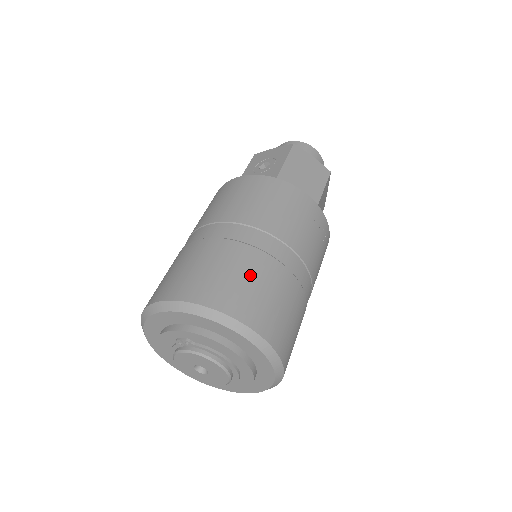
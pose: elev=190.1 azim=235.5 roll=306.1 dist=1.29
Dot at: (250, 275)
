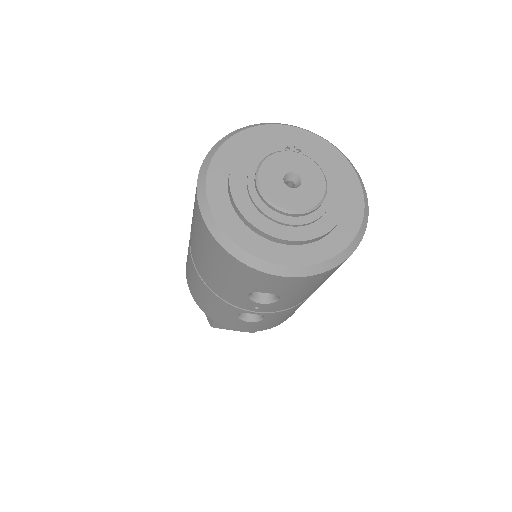
Dot at: occluded
